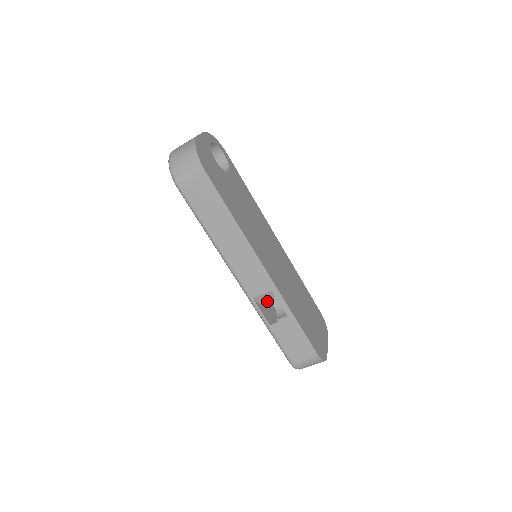
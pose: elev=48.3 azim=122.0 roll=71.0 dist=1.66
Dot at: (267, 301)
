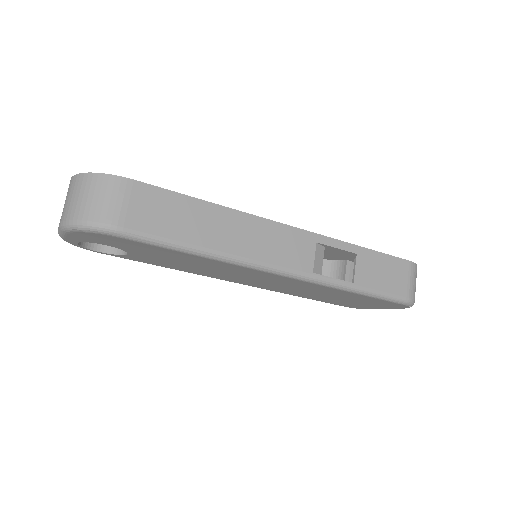
Dot at: occluded
